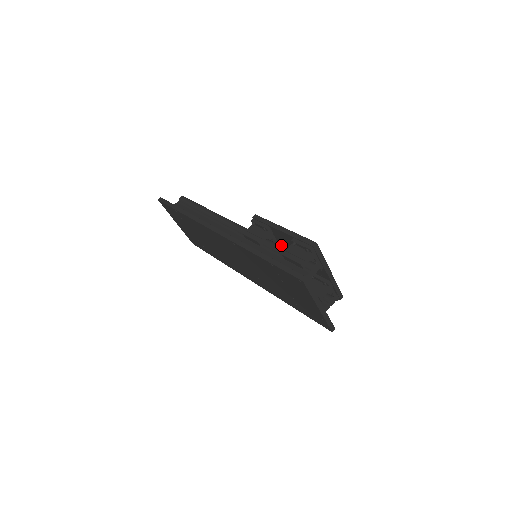
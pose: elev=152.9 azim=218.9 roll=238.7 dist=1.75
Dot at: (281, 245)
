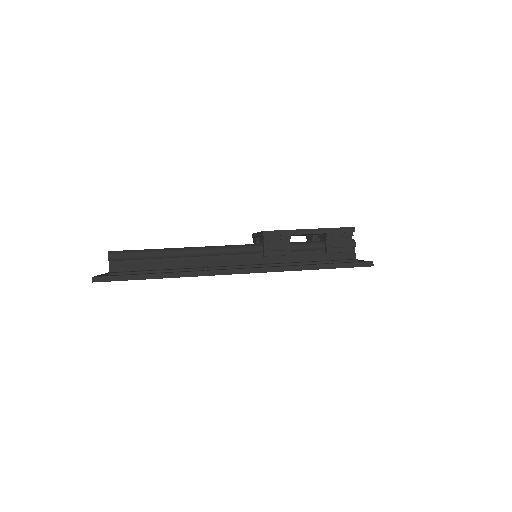
Dot at: occluded
